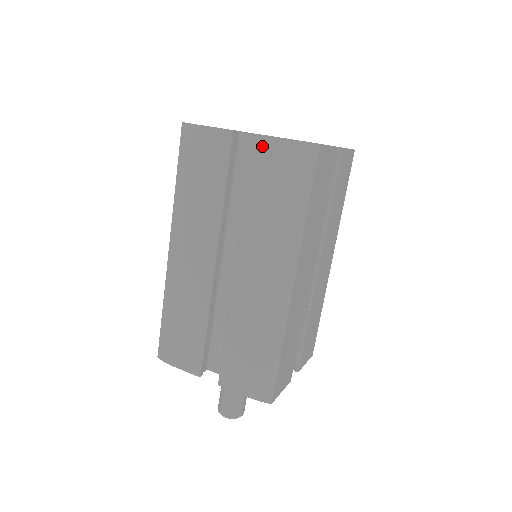
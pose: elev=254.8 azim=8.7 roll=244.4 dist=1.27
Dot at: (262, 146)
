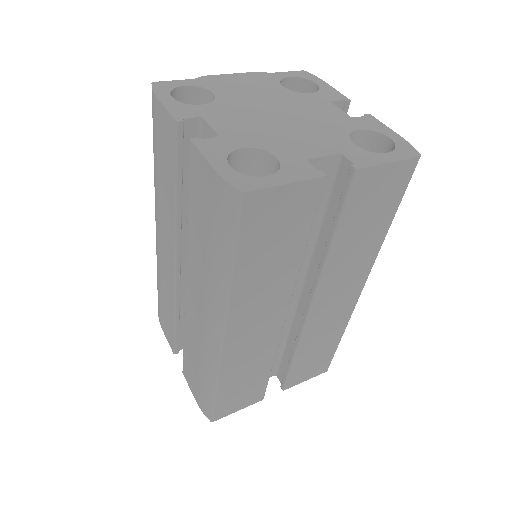
Dot at: (195, 161)
